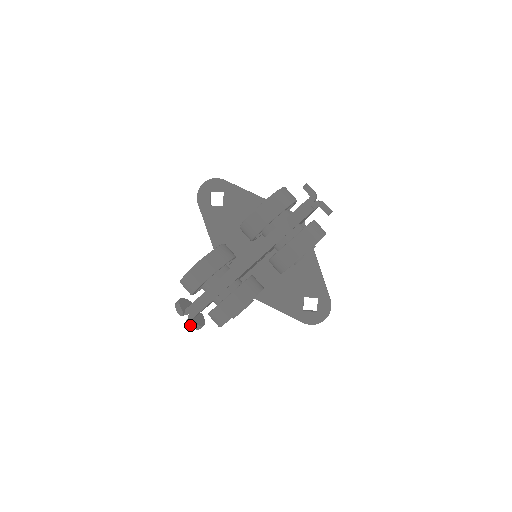
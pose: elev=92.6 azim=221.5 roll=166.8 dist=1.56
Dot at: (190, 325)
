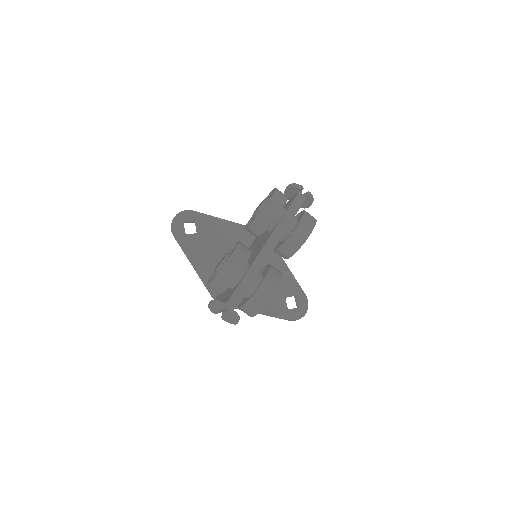
Dot at: (234, 316)
